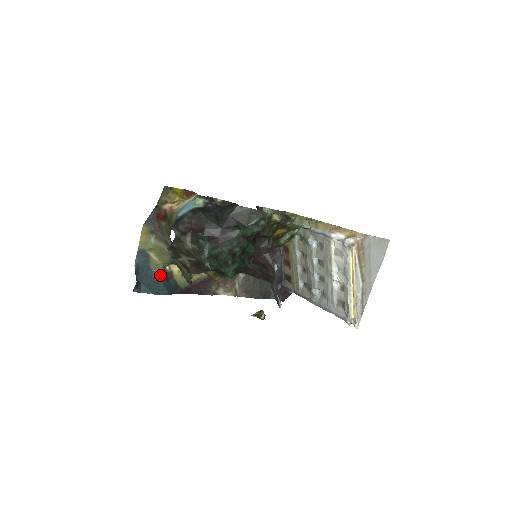
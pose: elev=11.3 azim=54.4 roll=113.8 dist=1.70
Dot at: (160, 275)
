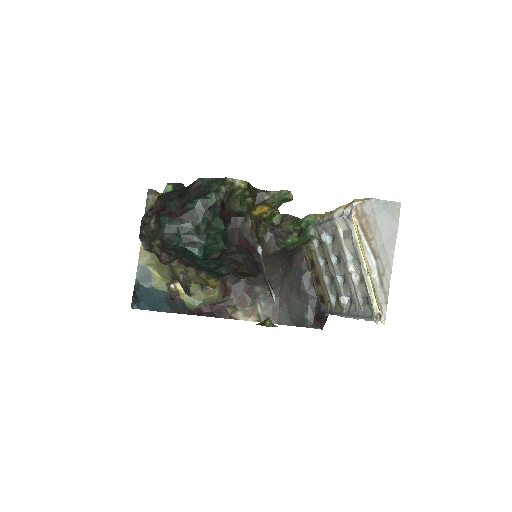
Dot at: (163, 293)
